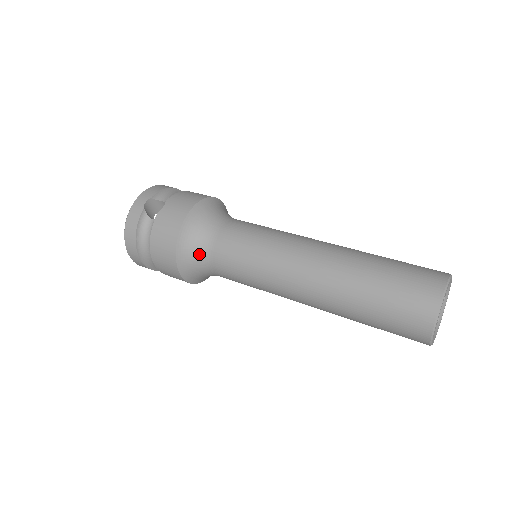
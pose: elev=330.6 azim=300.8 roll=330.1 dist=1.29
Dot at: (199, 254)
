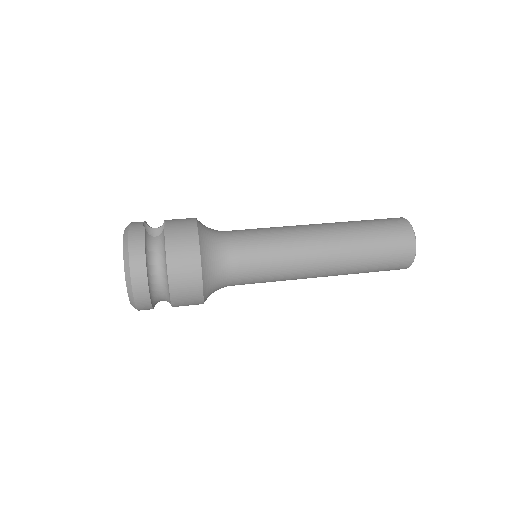
Dot at: (217, 252)
